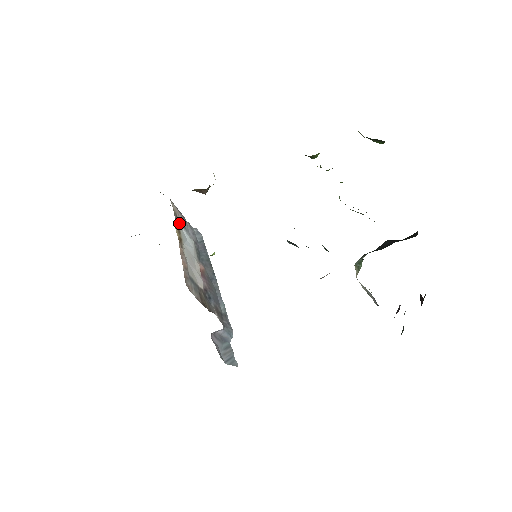
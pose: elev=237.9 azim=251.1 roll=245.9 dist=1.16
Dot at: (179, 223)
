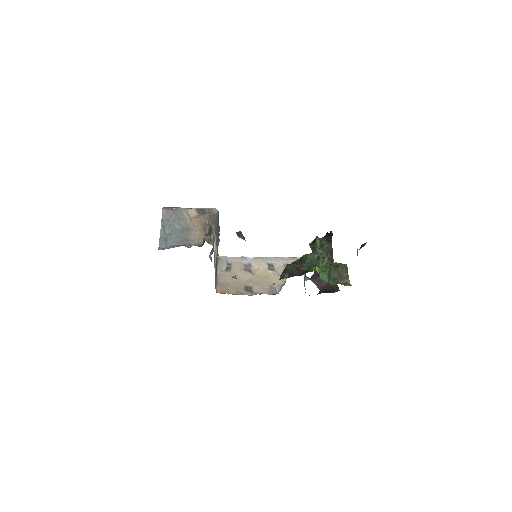
Dot at: occluded
